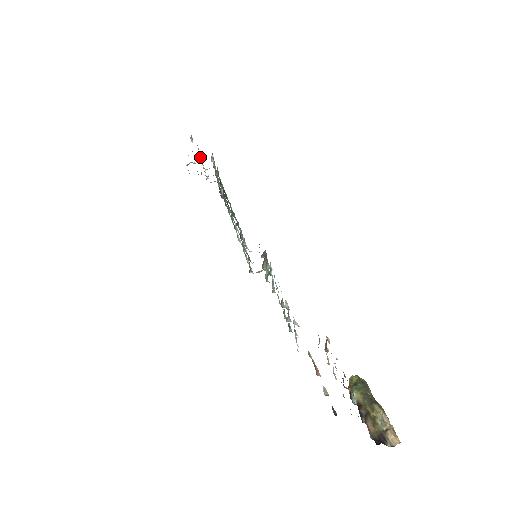
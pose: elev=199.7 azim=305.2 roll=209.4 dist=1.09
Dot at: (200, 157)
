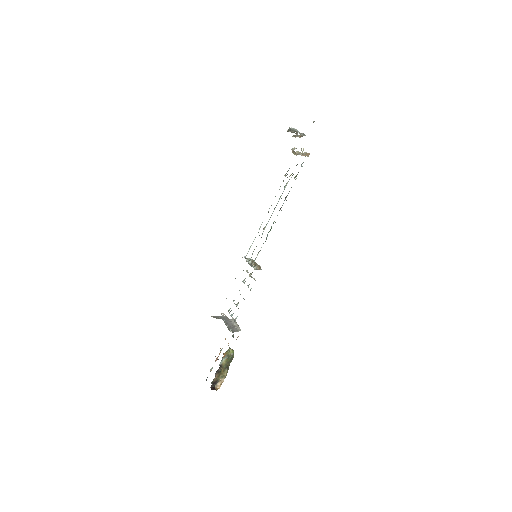
Dot at: occluded
